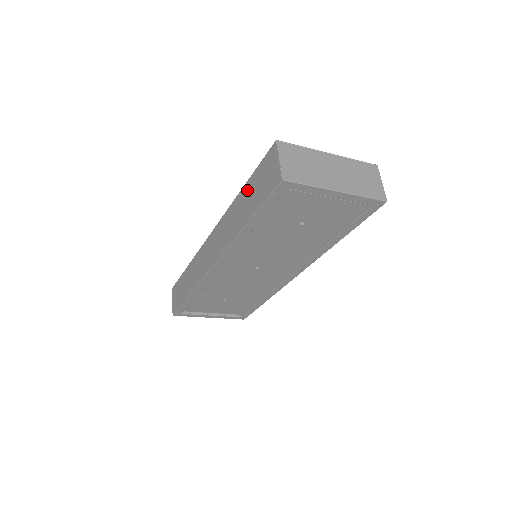
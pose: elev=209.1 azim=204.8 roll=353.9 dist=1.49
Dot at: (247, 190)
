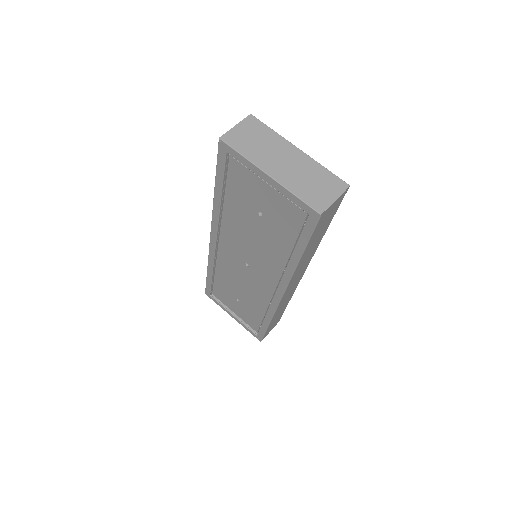
Dot at: occluded
